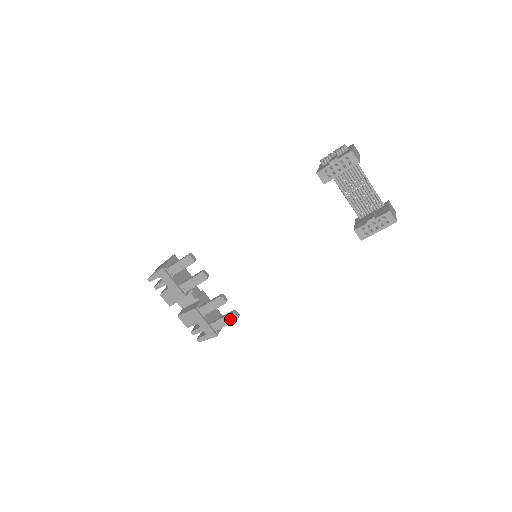
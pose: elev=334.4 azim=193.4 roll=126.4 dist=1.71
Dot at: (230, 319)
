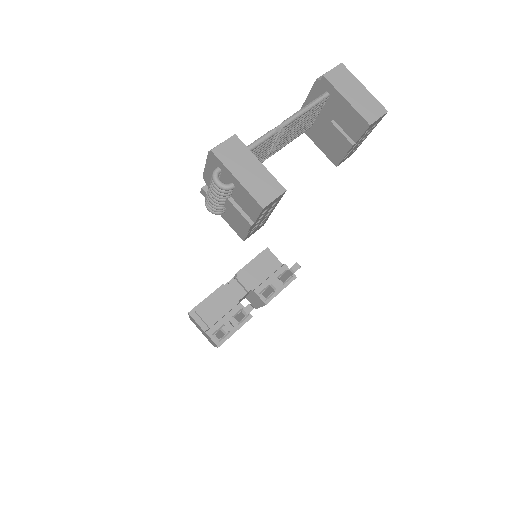
Dot at: occluded
